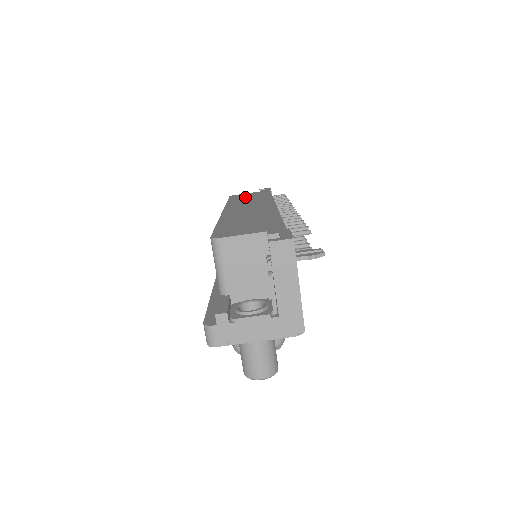
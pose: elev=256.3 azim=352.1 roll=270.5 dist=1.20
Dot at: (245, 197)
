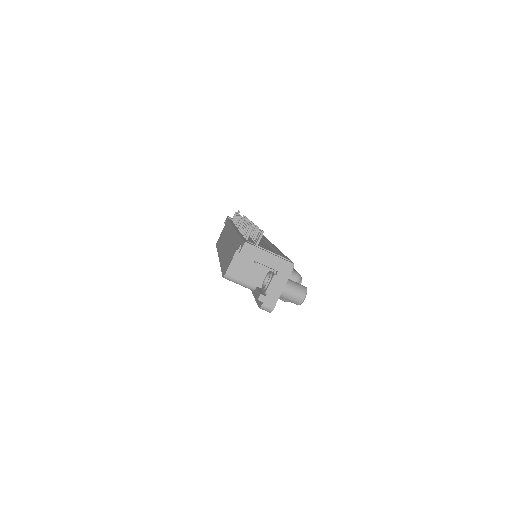
Dot at: (221, 237)
